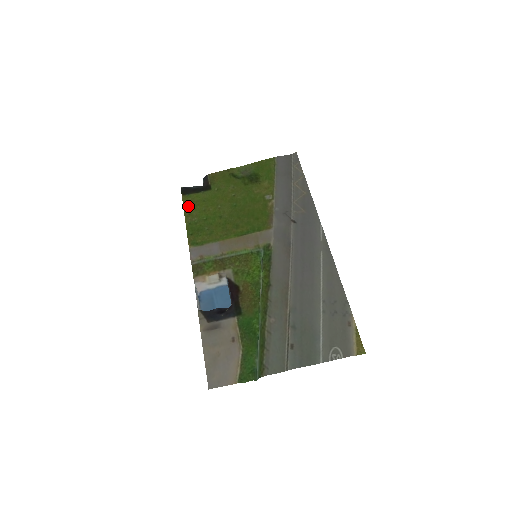
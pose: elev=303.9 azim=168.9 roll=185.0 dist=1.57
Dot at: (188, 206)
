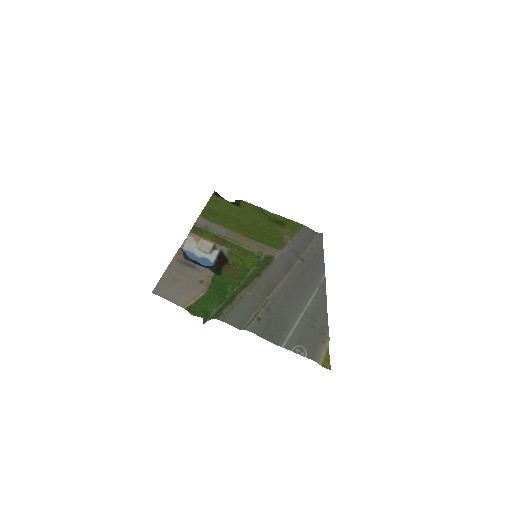
Dot at: (214, 201)
